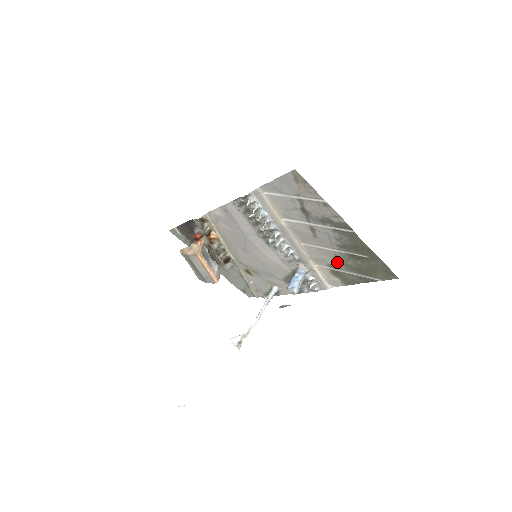
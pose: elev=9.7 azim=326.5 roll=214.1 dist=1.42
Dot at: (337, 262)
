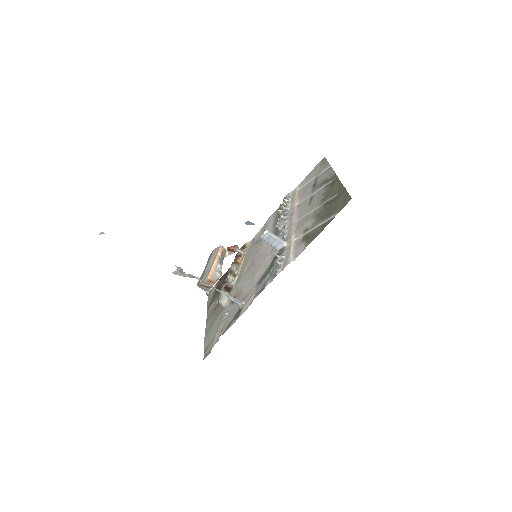
Dot at: (313, 220)
